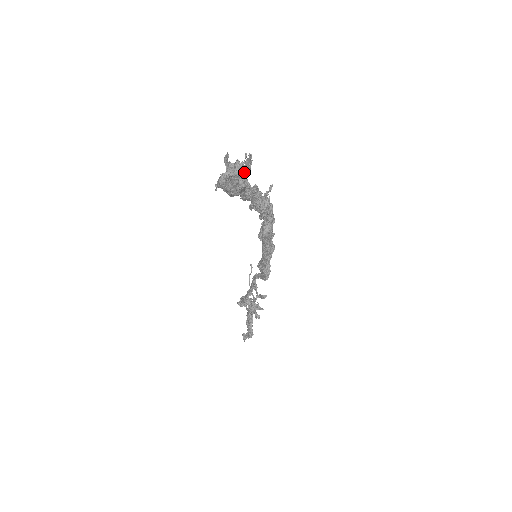
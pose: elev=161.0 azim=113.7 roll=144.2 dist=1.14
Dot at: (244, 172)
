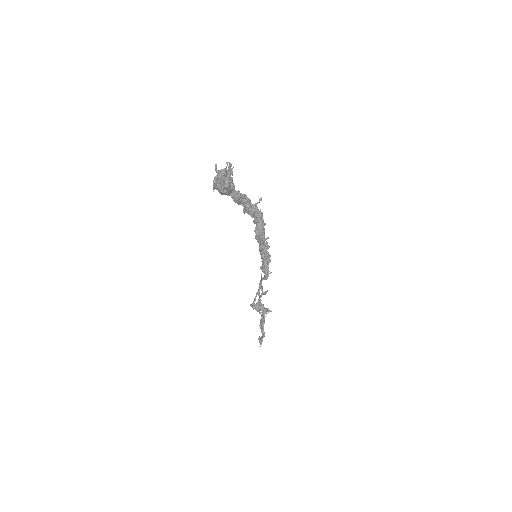
Dot at: (227, 176)
